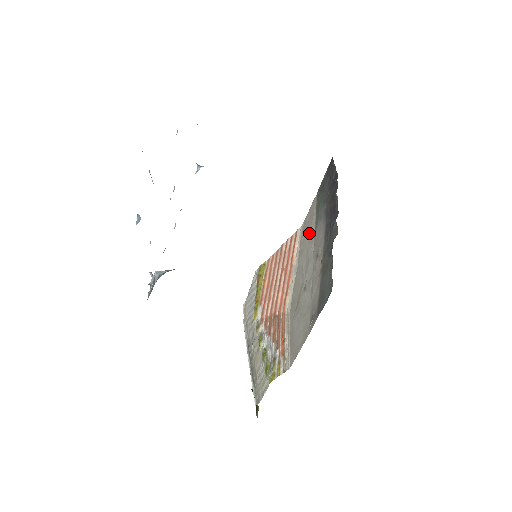
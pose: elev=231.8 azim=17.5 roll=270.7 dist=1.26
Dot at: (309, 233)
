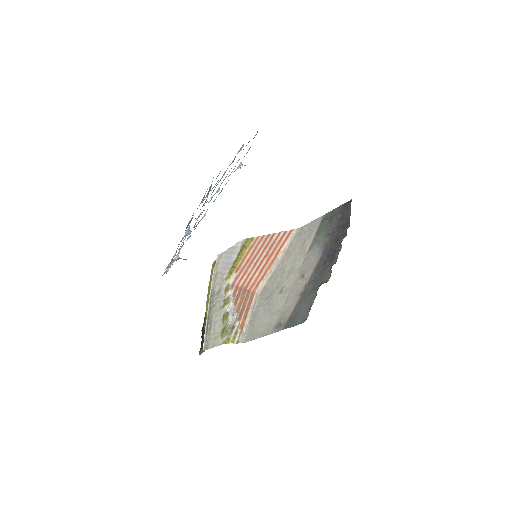
Dot at: (303, 245)
